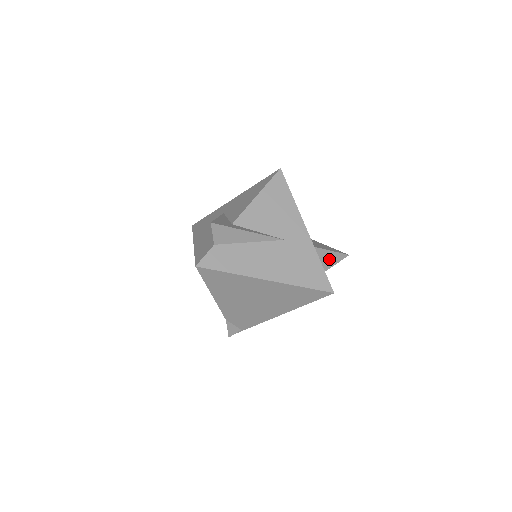
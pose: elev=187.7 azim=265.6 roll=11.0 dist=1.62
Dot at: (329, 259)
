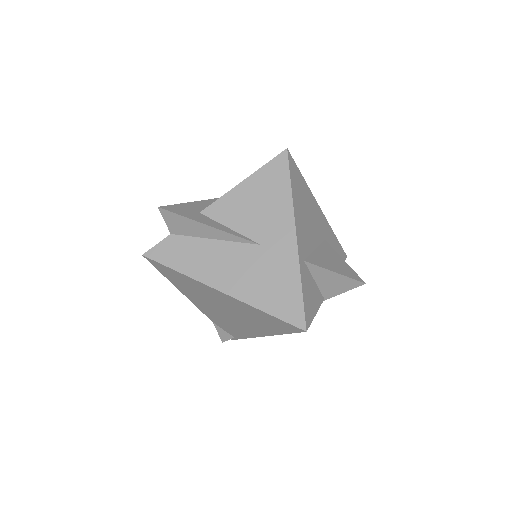
Dot at: (334, 282)
